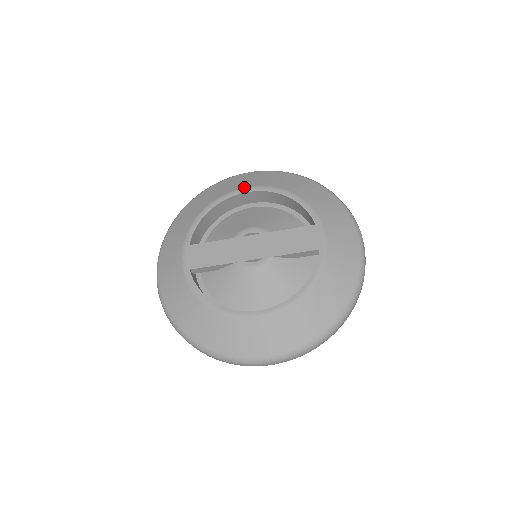
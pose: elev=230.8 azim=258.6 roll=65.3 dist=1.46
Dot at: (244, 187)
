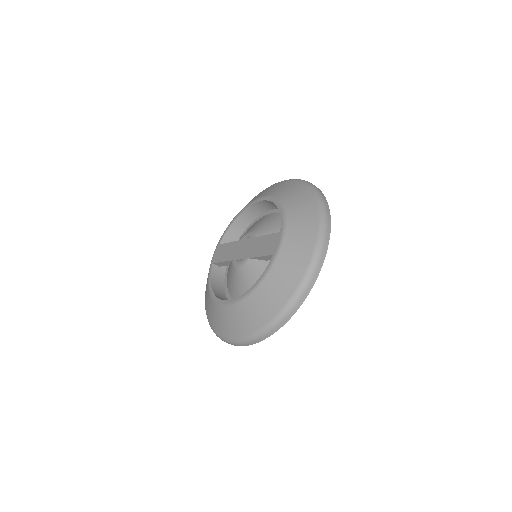
Dot at: (260, 197)
